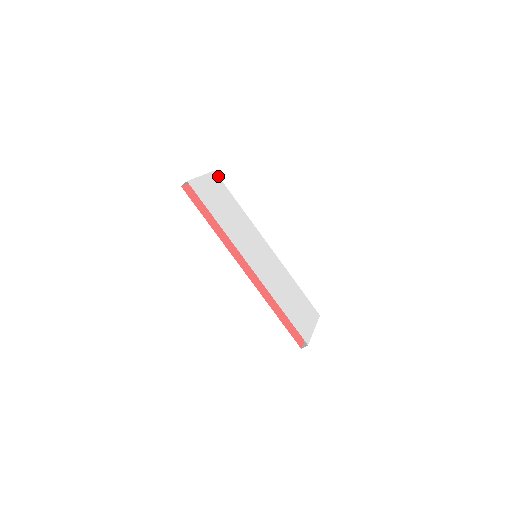
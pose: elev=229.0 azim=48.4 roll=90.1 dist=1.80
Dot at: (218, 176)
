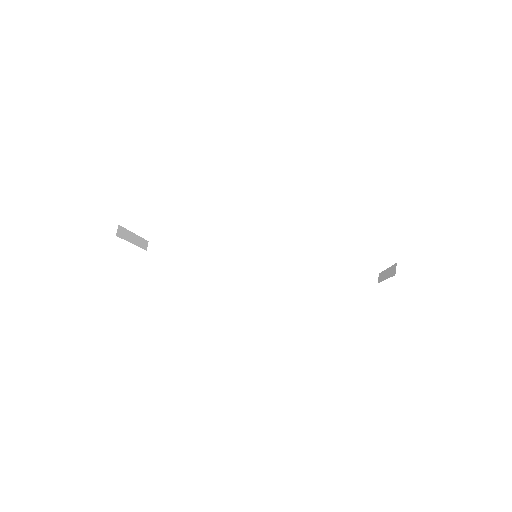
Dot at: (156, 242)
